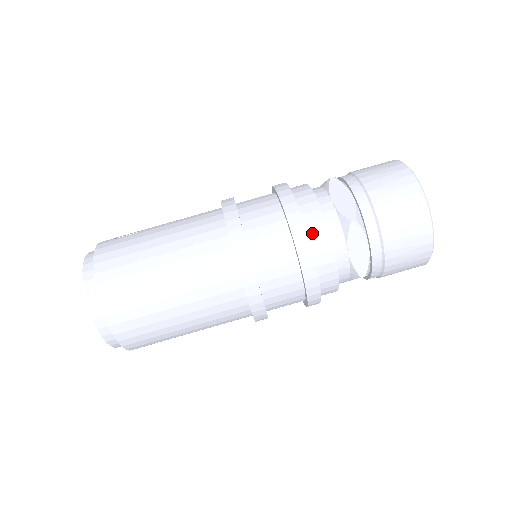
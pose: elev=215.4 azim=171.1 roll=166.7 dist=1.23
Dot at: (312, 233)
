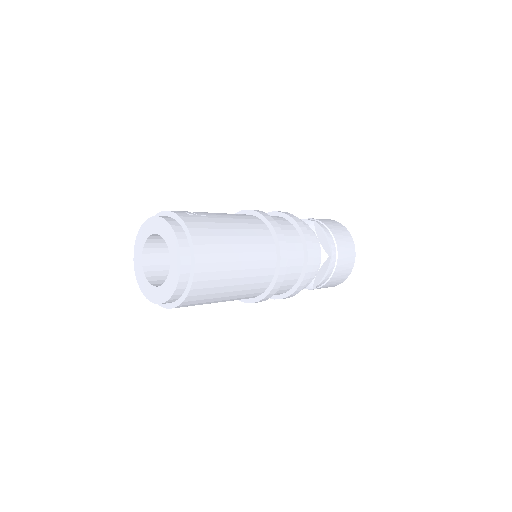
Dot at: occluded
